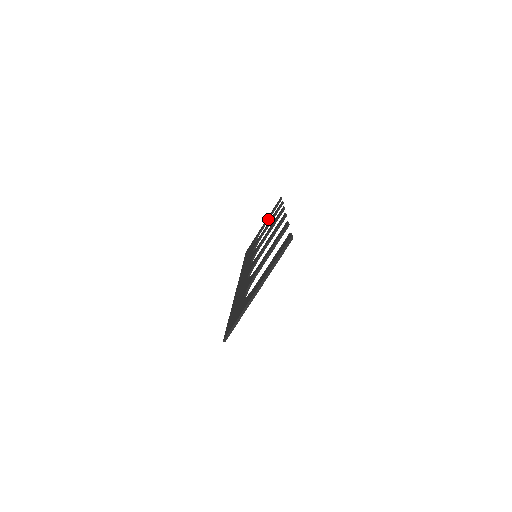
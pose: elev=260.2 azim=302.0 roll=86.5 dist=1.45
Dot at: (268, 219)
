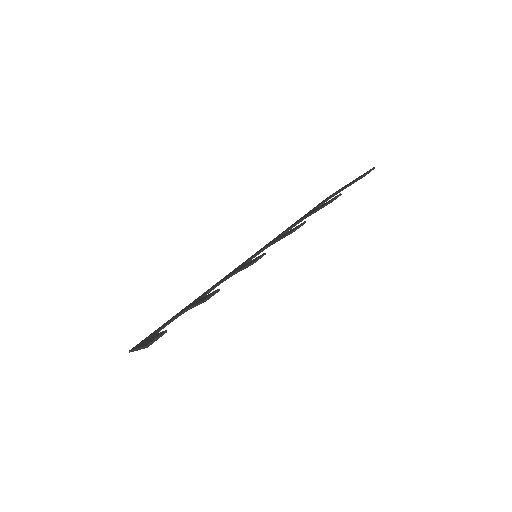
Dot at: (346, 187)
